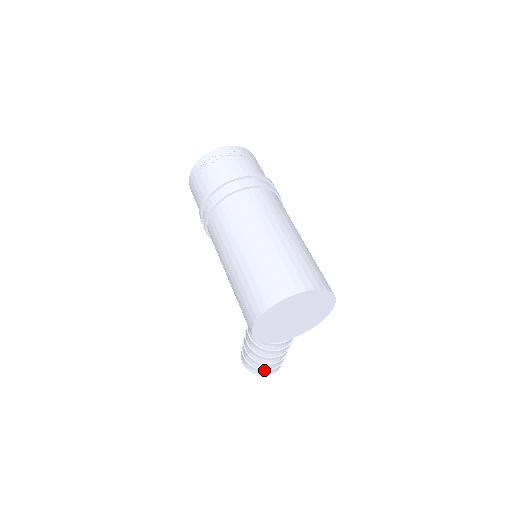
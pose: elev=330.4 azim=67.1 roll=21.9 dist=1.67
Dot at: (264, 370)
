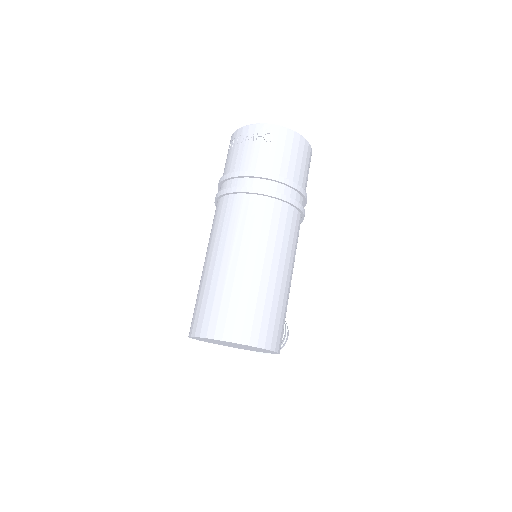
Dot at: occluded
